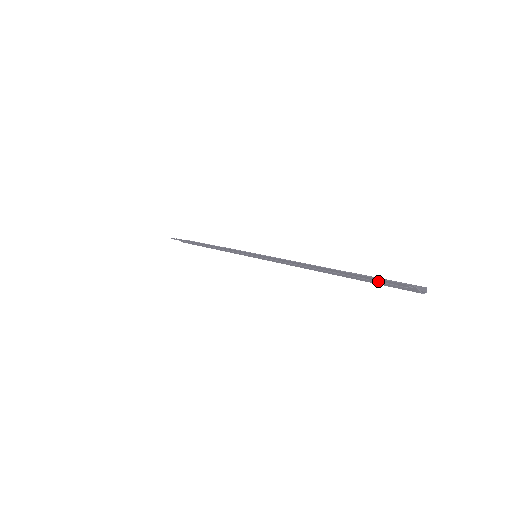
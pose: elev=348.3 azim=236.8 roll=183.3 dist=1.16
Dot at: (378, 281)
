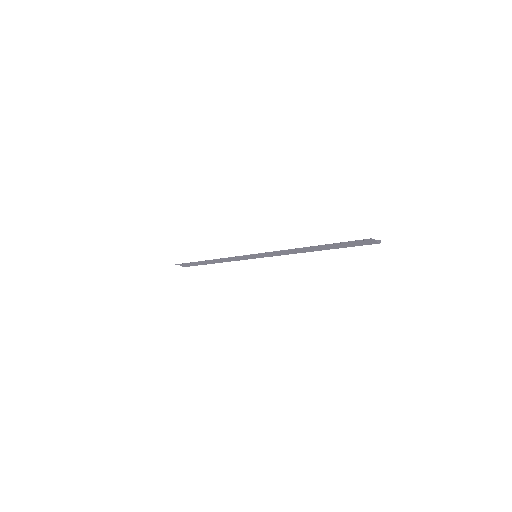
Dot at: (352, 241)
